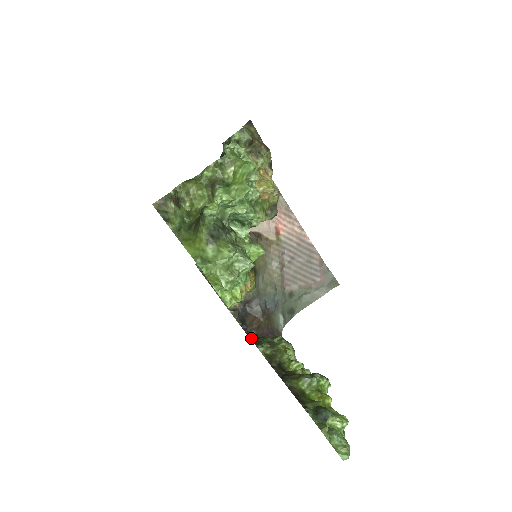
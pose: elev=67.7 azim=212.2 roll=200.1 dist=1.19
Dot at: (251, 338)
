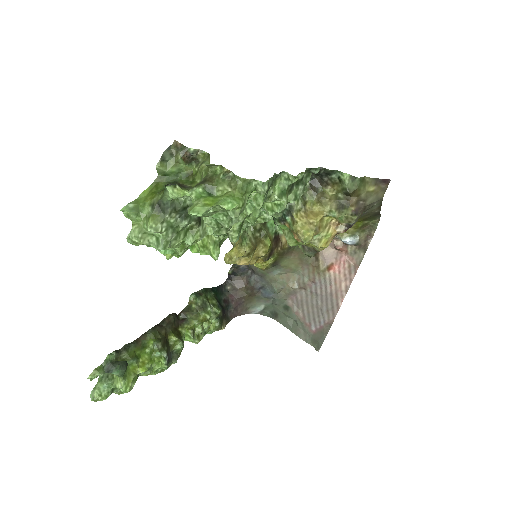
Dot at: (218, 287)
